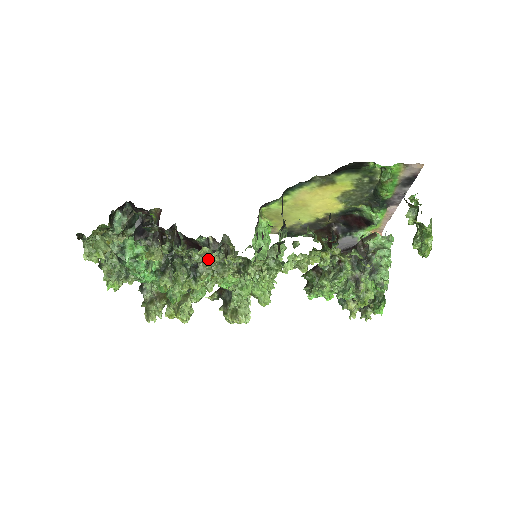
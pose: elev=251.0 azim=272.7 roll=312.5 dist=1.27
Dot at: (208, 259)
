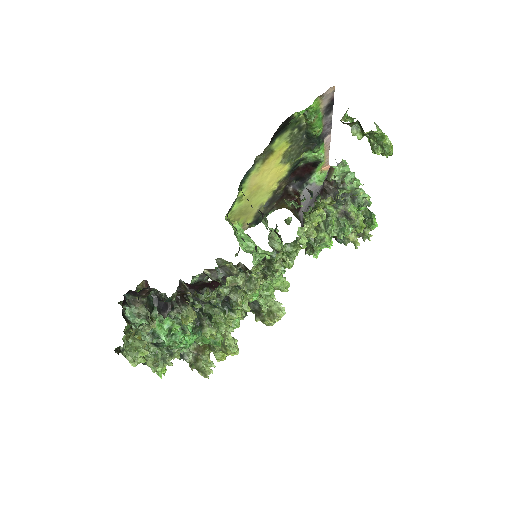
Dot at: (236, 285)
